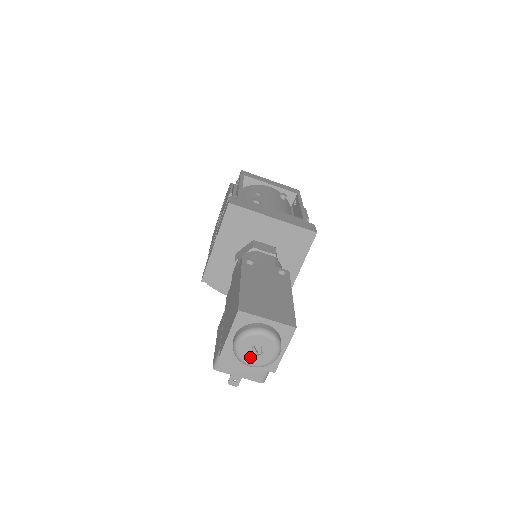
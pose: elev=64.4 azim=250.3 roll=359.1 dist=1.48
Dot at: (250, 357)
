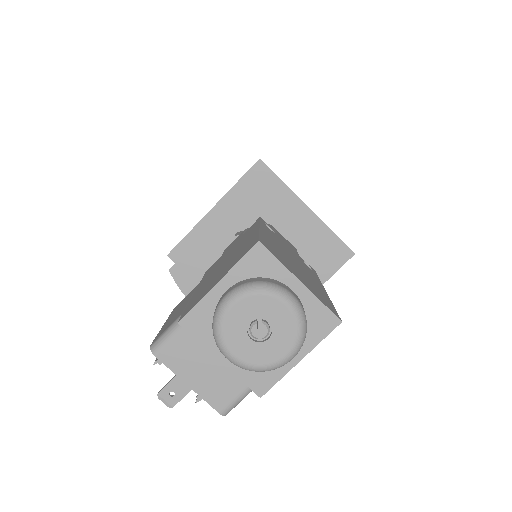
Dot at: (240, 339)
